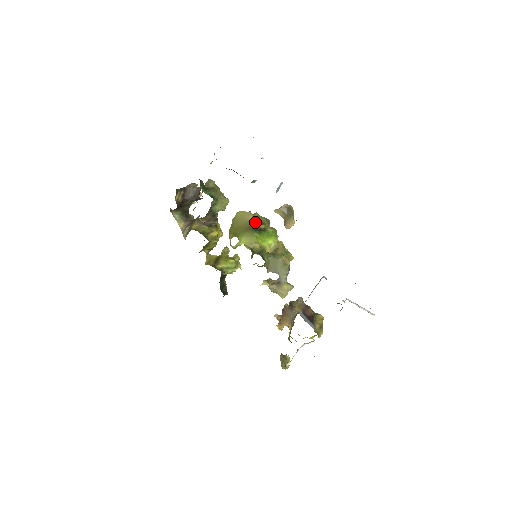
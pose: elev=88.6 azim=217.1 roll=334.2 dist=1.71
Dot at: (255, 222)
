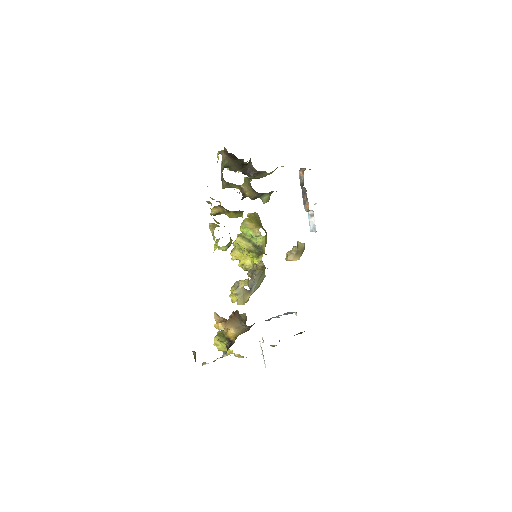
Dot at: (266, 232)
